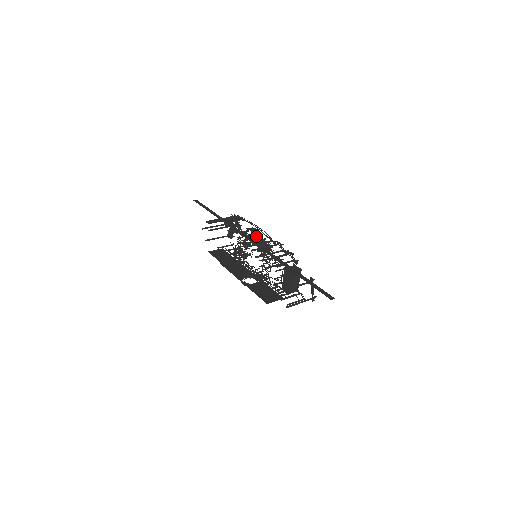
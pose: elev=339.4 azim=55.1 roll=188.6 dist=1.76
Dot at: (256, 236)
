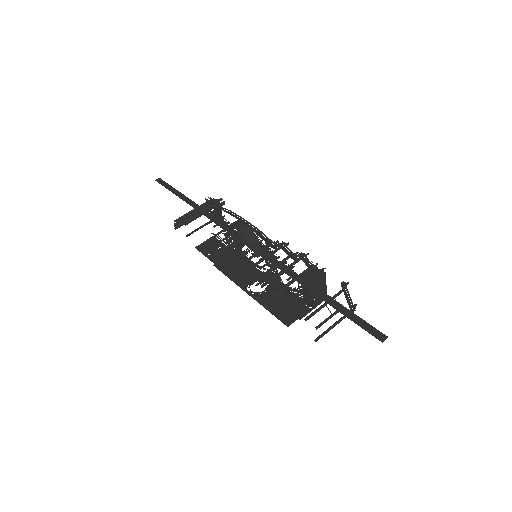
Dot at: (246, 237)
